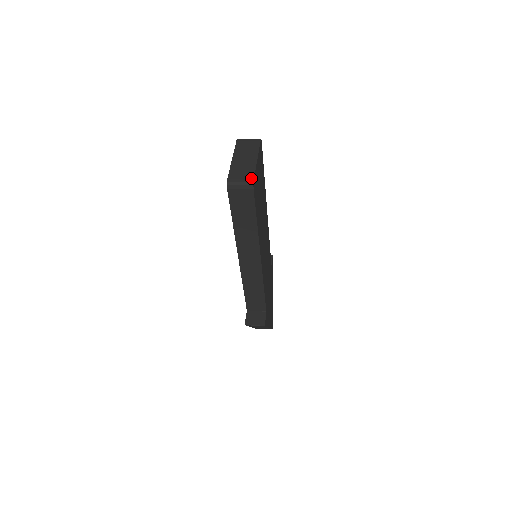
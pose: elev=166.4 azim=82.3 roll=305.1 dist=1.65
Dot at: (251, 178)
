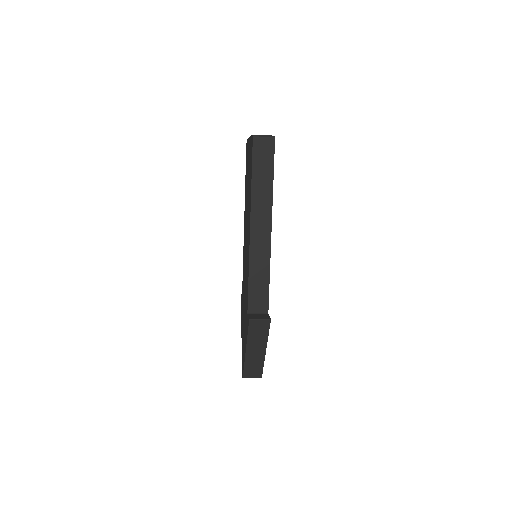
Dot at: occluded
